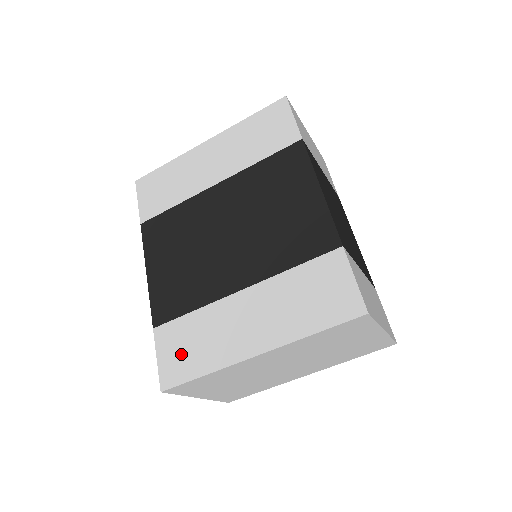
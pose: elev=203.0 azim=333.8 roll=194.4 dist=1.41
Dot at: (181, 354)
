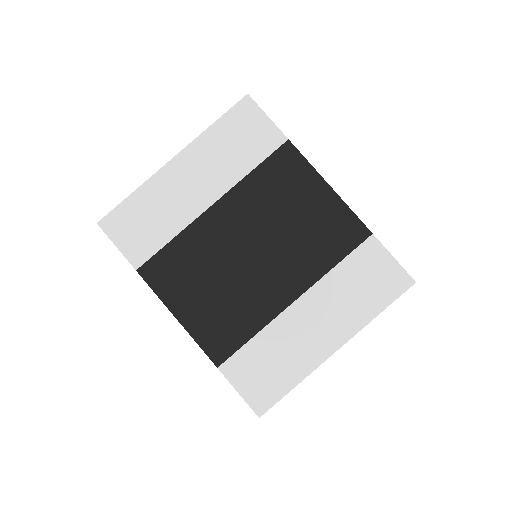
Dot at: (263, 378)
